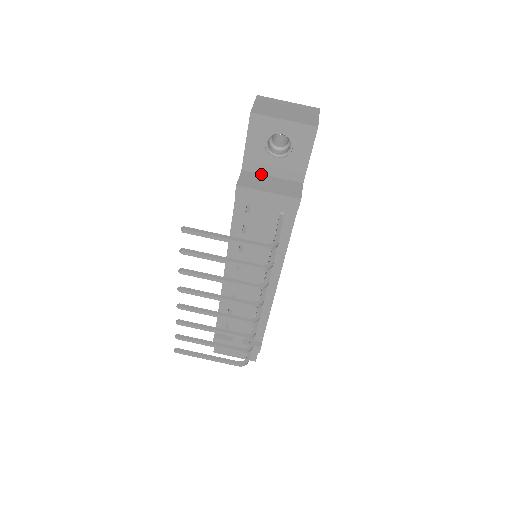
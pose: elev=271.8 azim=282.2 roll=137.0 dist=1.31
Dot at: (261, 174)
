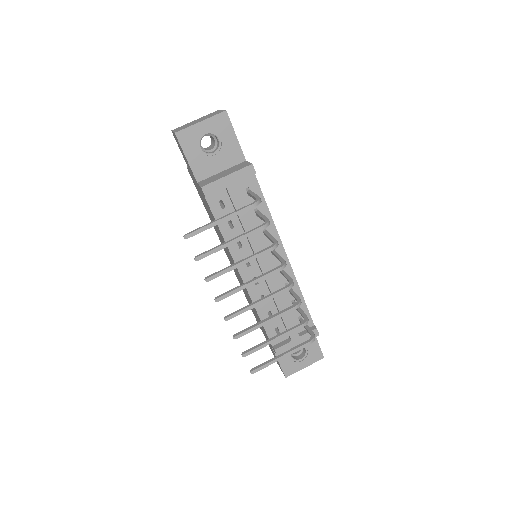
Dot at: (213, 176)
